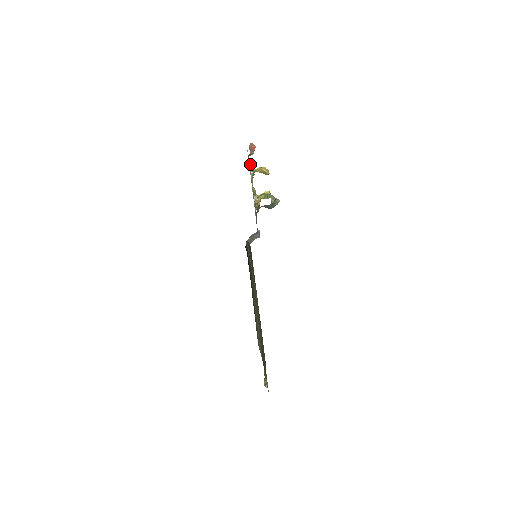
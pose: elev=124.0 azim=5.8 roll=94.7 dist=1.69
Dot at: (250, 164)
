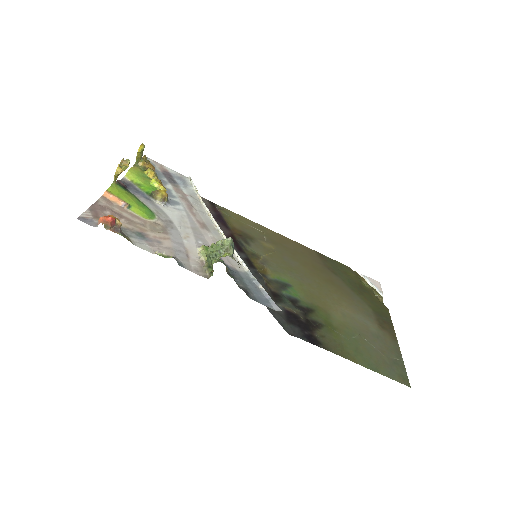
Dot at: (110, 198)
